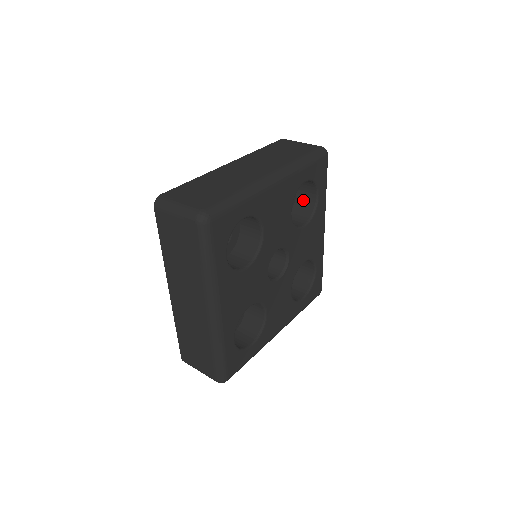
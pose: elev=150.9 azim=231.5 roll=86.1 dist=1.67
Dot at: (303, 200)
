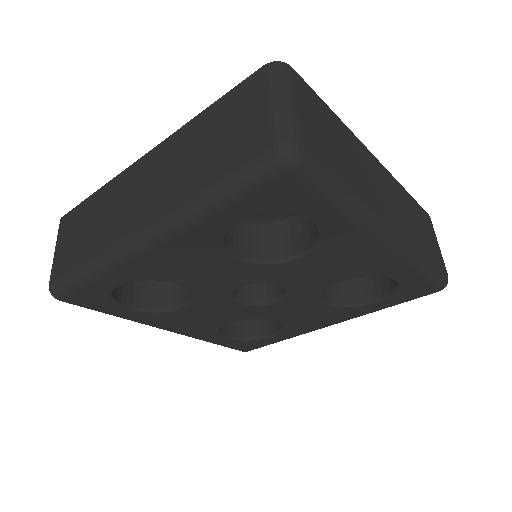
Dot at: (360, 283)
